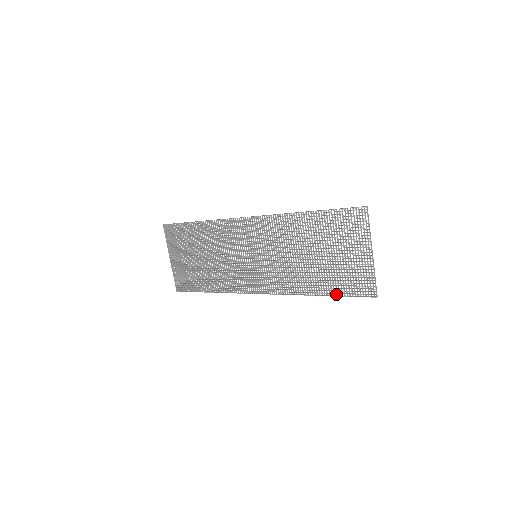
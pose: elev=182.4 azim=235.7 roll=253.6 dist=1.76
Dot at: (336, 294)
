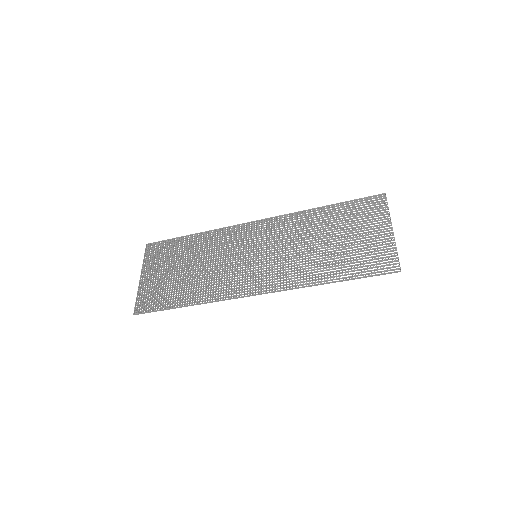
Dot at: (352, 276)
